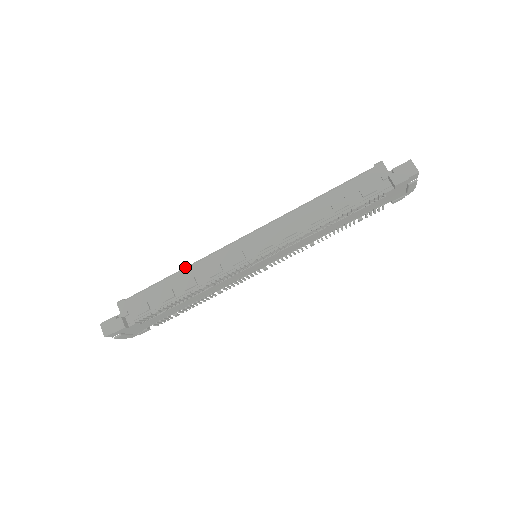
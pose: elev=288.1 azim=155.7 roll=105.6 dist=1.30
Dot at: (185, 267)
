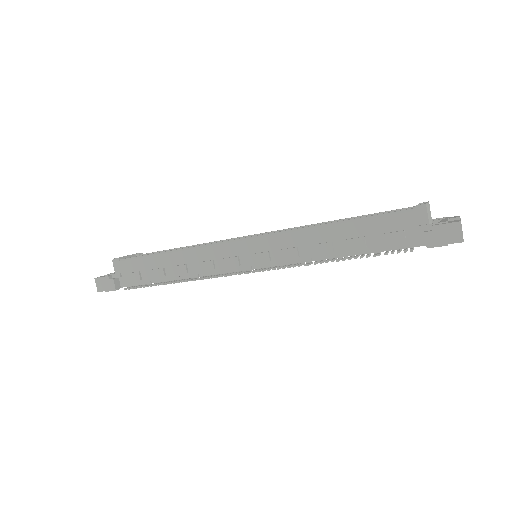
Dot at: (179, 249)
